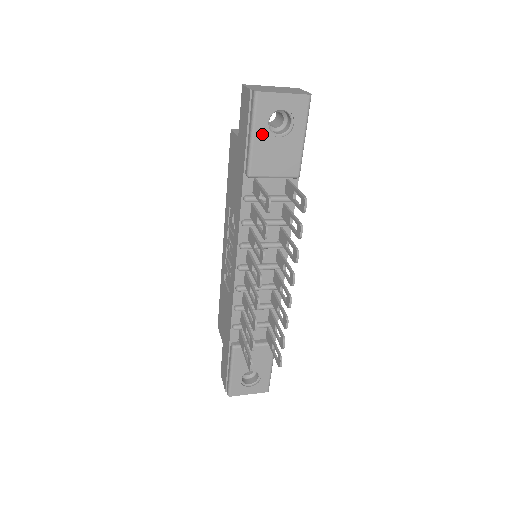
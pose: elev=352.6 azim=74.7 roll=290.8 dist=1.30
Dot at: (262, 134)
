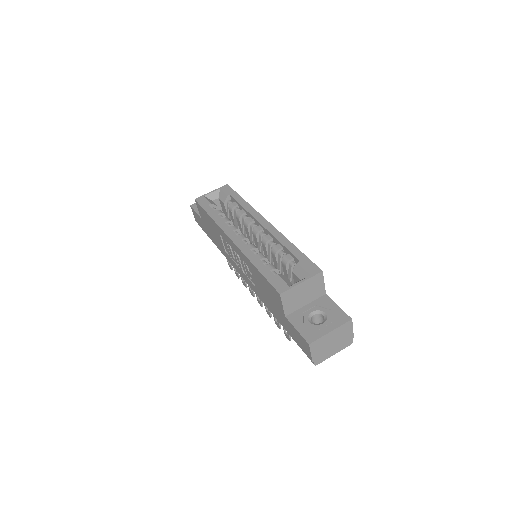
Dot at: occluded
